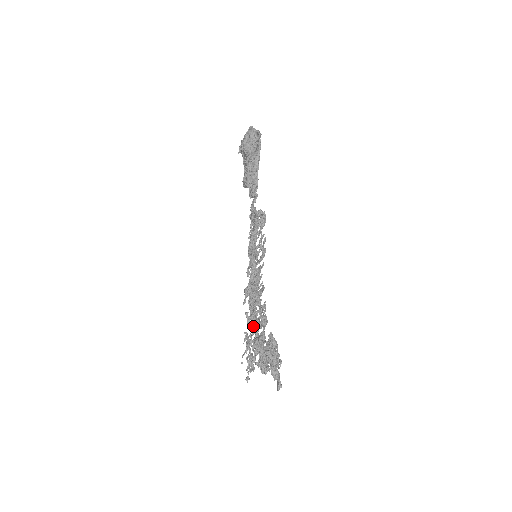
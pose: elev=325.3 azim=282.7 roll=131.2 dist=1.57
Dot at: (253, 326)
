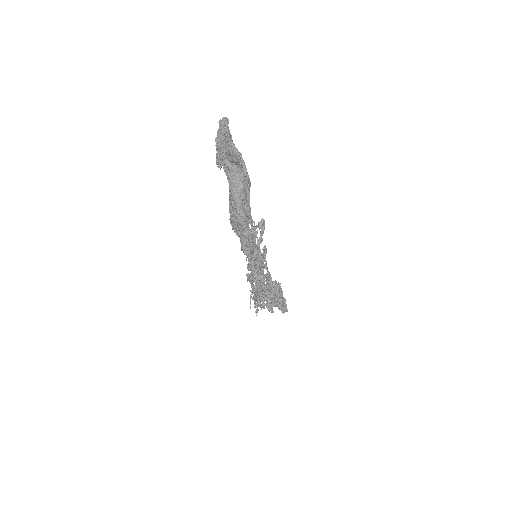
Dot at: occluded
